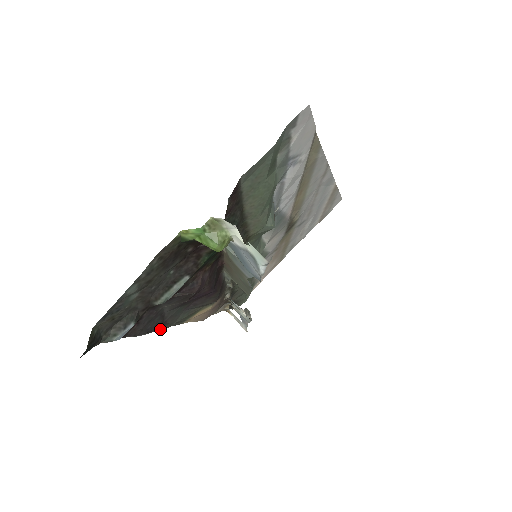
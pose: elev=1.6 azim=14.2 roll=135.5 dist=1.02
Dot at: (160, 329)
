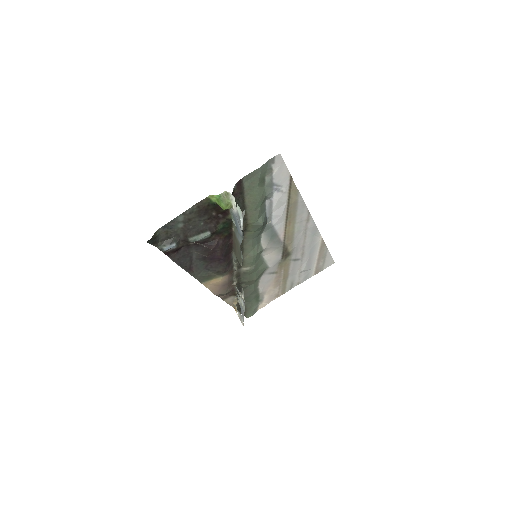
Dot at: (188, 272)
